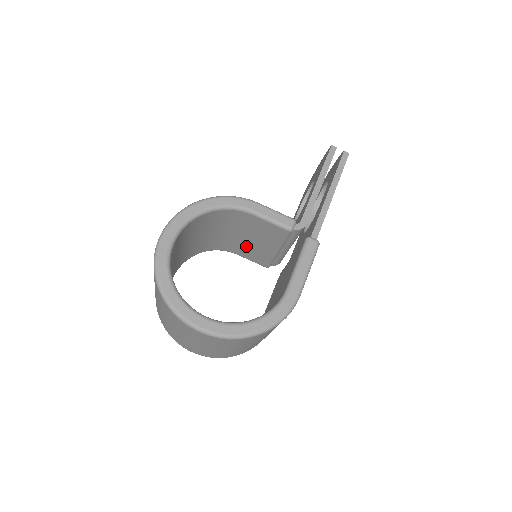
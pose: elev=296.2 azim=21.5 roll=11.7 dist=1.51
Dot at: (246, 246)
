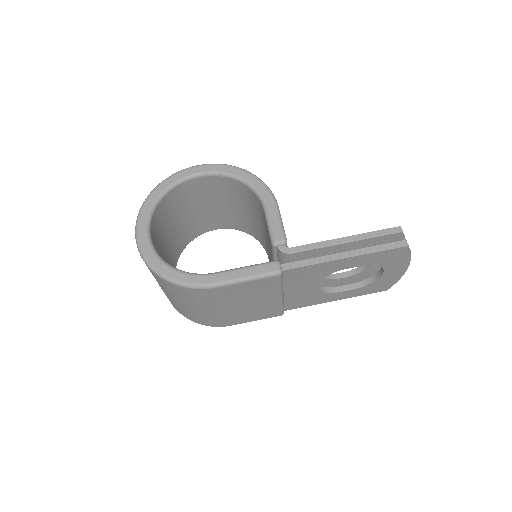
Dot at: occluded
